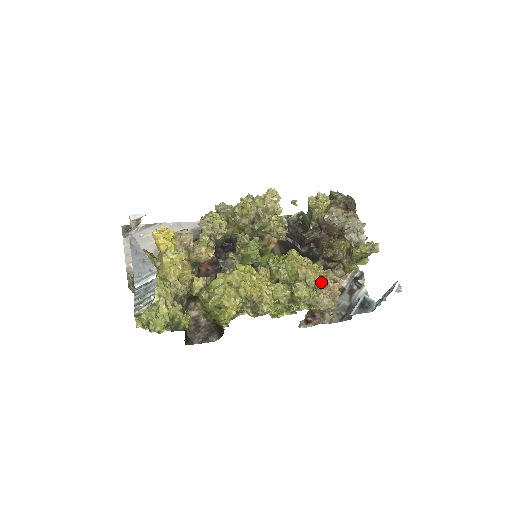
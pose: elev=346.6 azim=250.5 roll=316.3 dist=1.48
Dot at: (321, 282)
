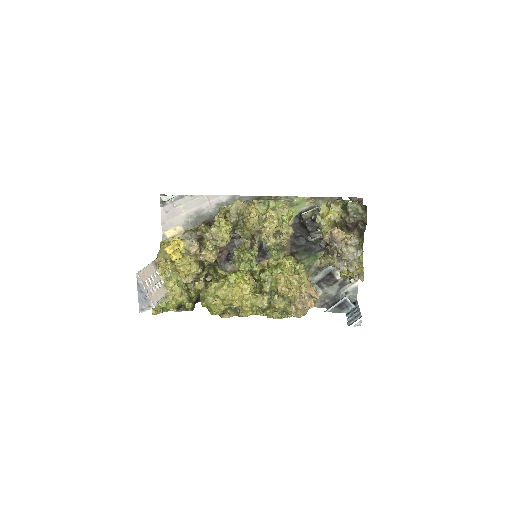
Dot at: (296, 299)
